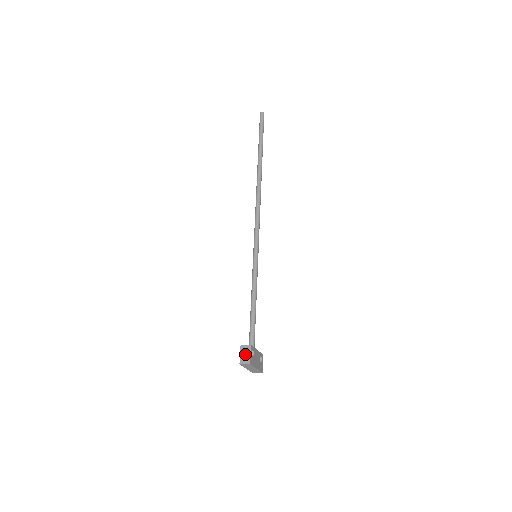
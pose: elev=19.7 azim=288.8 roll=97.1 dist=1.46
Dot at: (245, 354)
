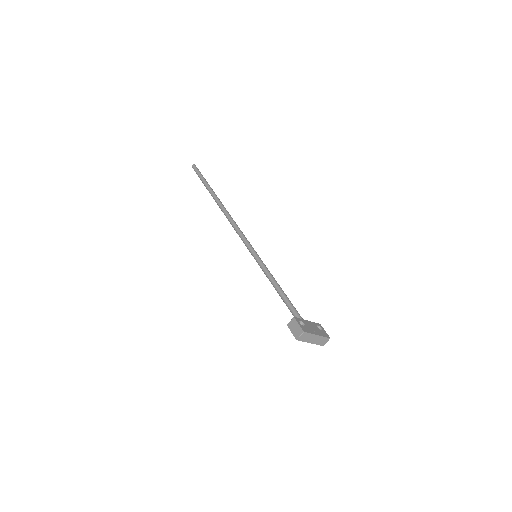
Dot at: (295, 328)
